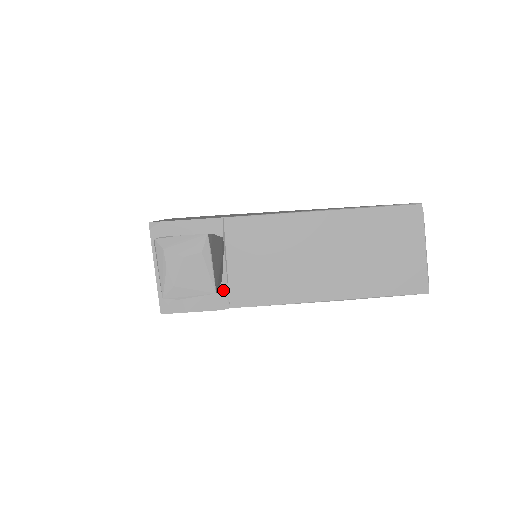
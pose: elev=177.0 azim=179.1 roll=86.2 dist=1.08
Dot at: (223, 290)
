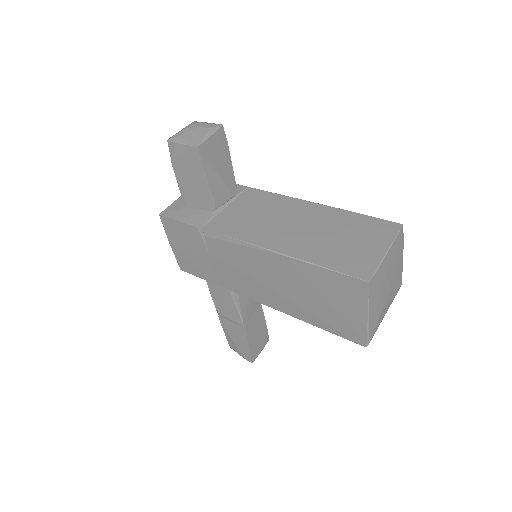
Dot at: (209, 217)
